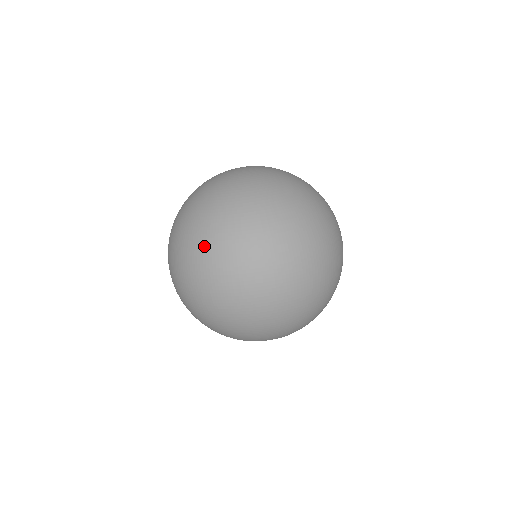
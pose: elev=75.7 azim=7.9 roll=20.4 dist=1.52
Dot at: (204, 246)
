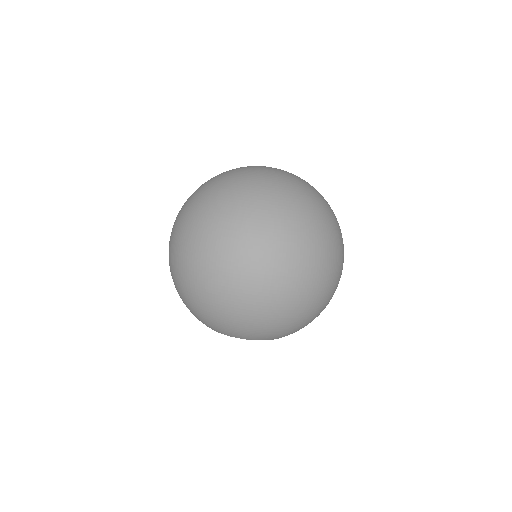
Dot at: (282, 234)
